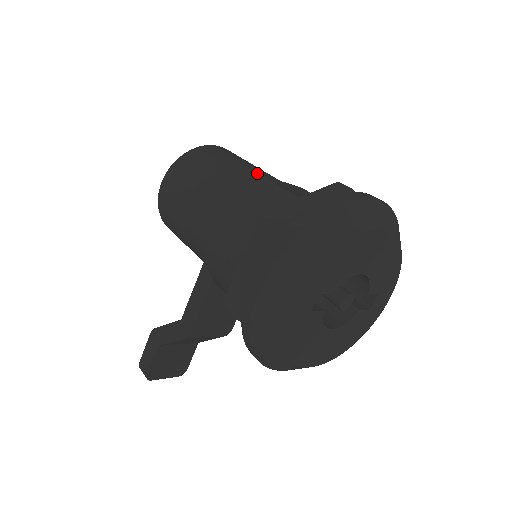
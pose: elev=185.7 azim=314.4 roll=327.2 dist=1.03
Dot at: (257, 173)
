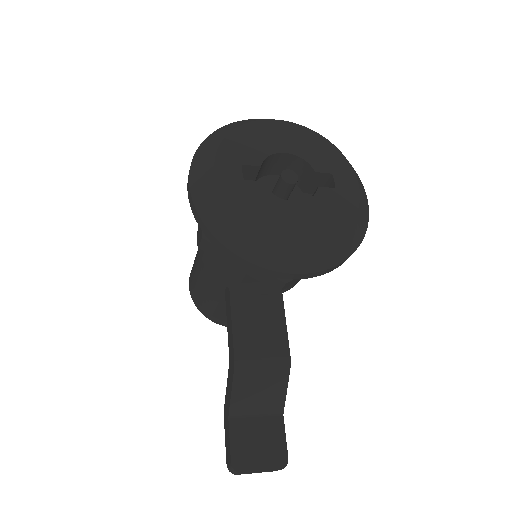
Dot at: occluded
